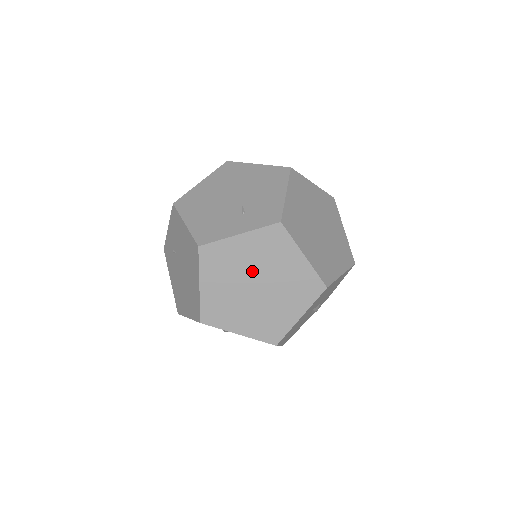
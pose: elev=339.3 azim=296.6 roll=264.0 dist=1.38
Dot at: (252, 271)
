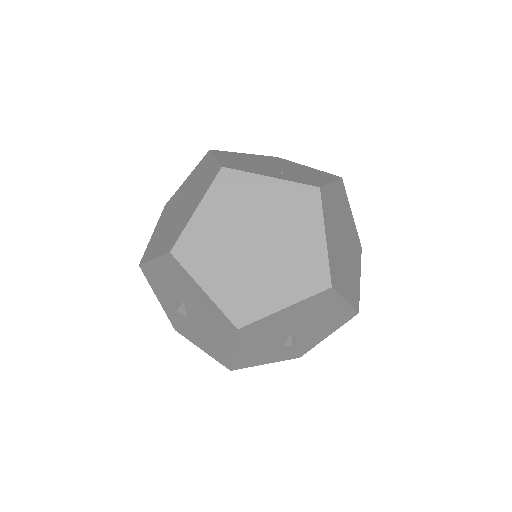
Dot at: (261, 223)
